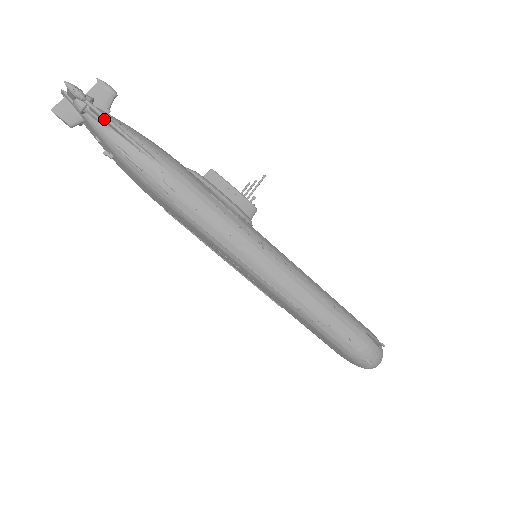
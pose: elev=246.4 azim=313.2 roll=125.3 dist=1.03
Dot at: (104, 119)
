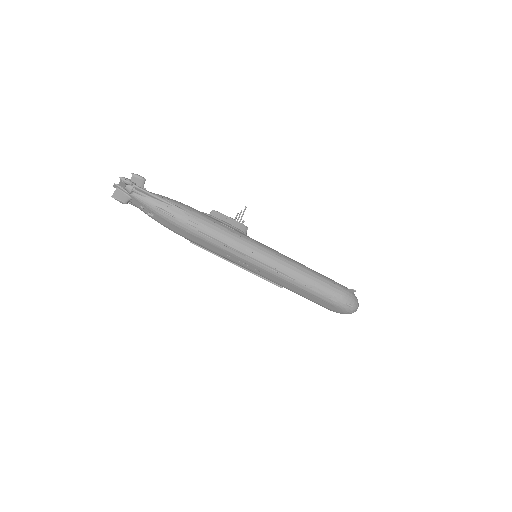
Dot at: (146, 192)
